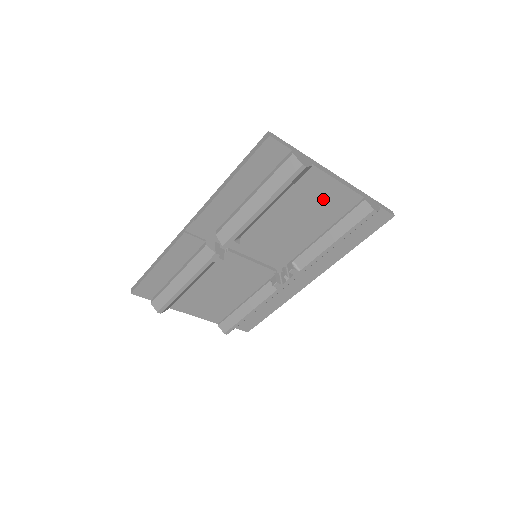
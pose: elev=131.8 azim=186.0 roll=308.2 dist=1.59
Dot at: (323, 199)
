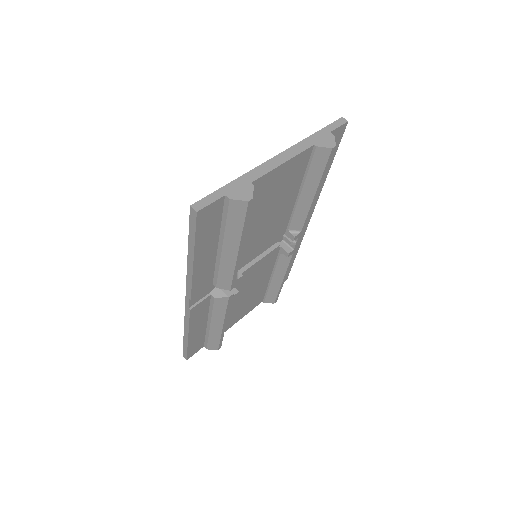
Dot at: (280, 184)
